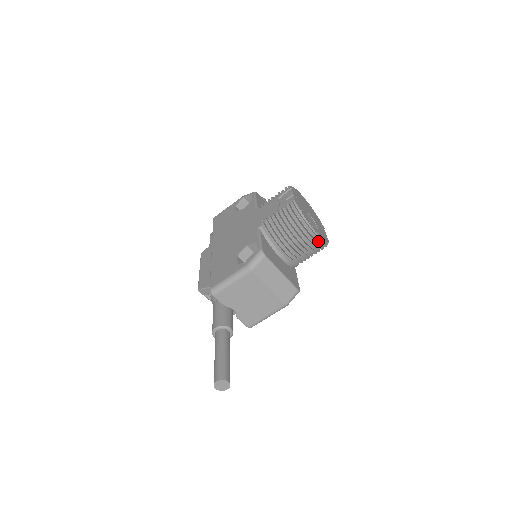
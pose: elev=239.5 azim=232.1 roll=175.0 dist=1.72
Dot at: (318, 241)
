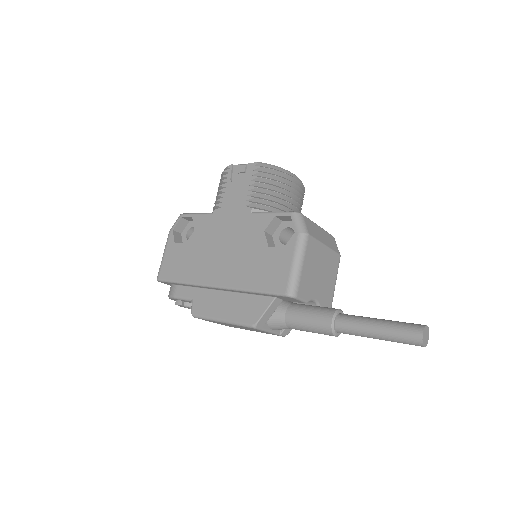
Dot at: (303, 186)
